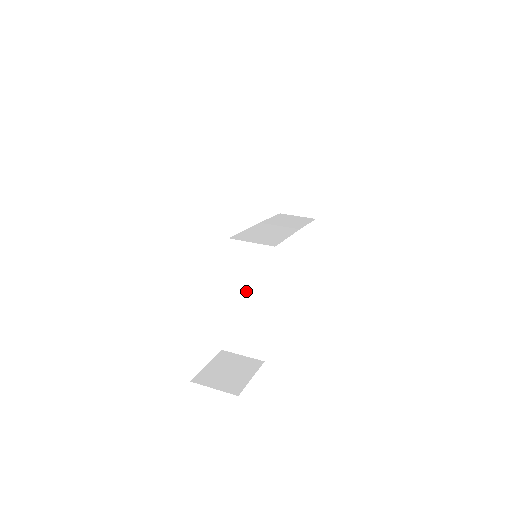
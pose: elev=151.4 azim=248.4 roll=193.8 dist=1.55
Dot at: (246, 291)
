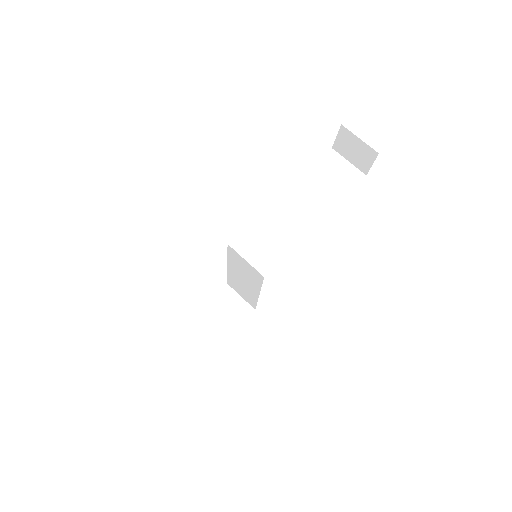
Dot at: (242, 276)
